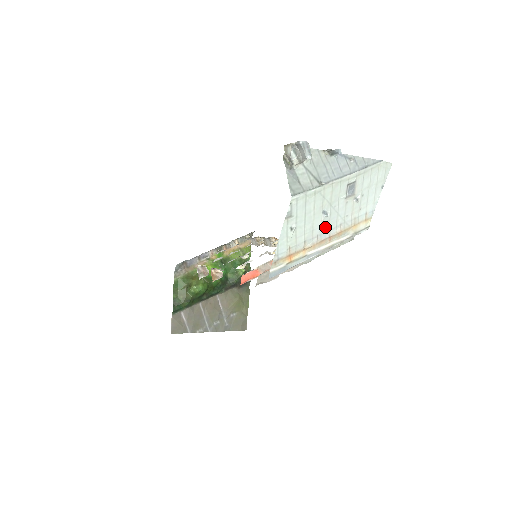
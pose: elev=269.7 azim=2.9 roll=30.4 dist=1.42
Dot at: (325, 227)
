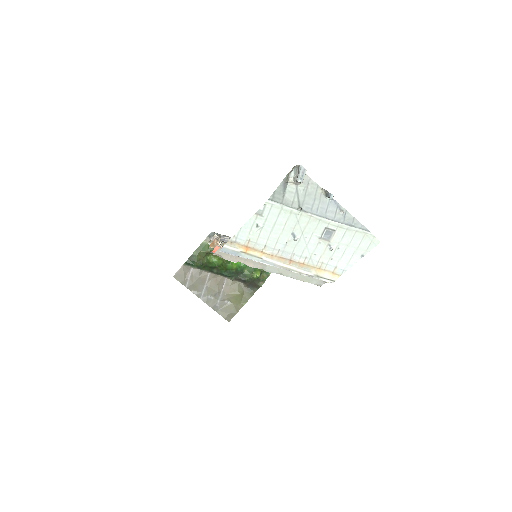
Dot at: (290, 248)
